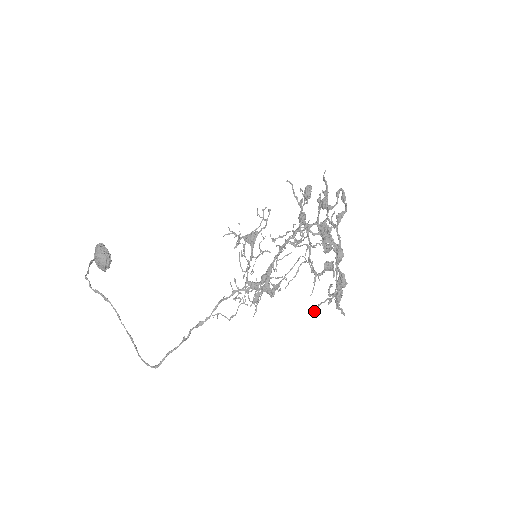
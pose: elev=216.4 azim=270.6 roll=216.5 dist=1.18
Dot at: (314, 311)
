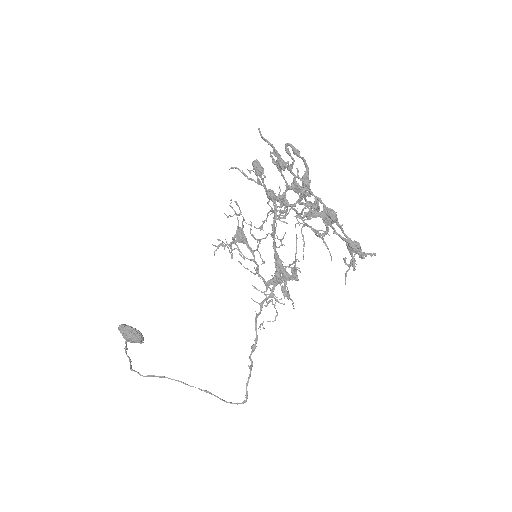
Dot at: (345, 284)
